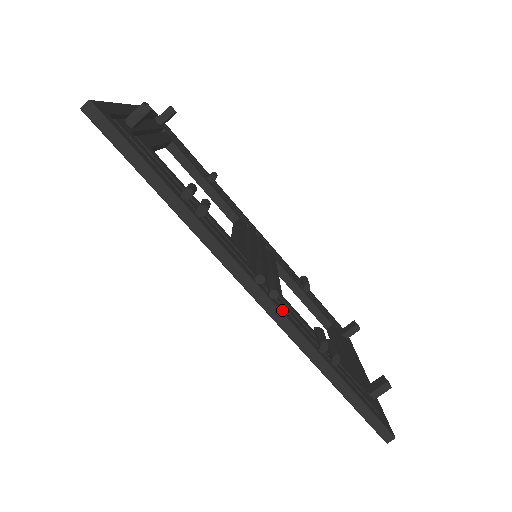
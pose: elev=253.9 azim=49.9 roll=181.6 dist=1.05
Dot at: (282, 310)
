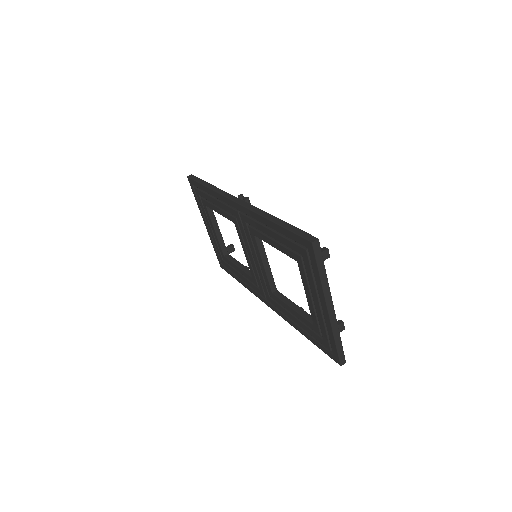
Dot at: occluded
